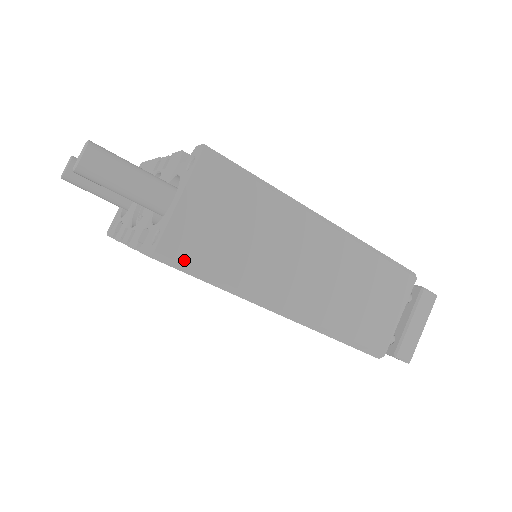
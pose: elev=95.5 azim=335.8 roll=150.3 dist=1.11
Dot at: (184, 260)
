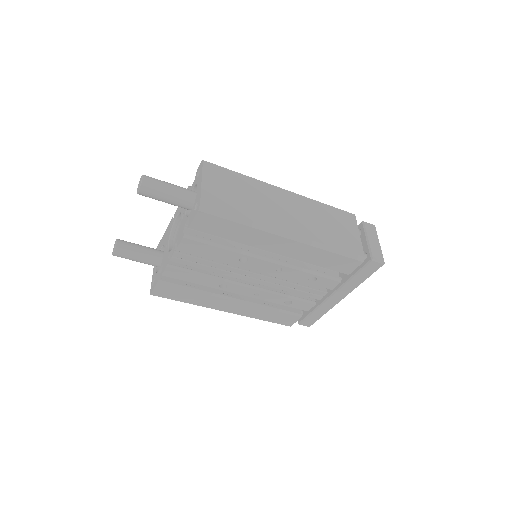
Dot at: (217, 208)
